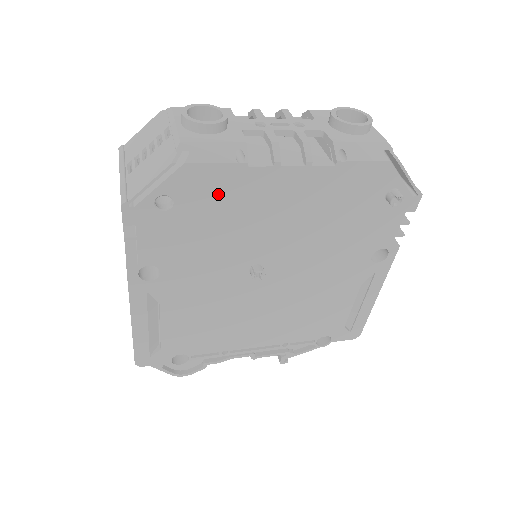
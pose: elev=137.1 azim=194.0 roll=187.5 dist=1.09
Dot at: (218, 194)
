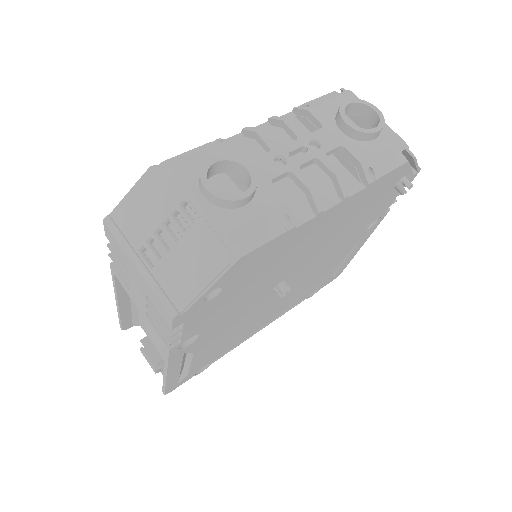
Dot at: (263, 261)
